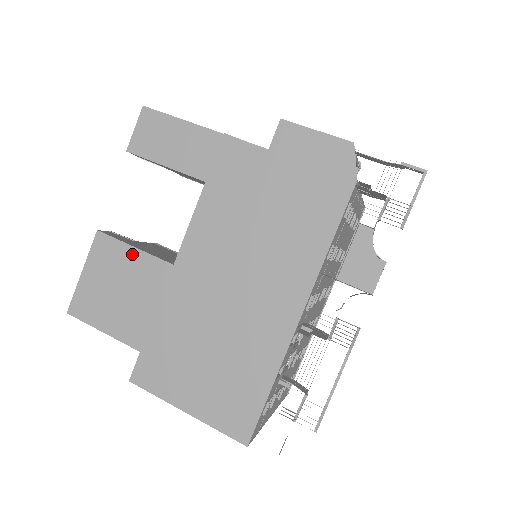
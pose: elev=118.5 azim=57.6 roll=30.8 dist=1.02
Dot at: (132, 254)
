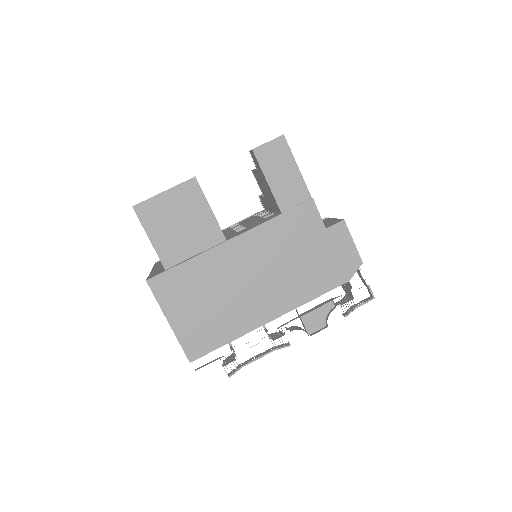
Dot at: (206, 211)
